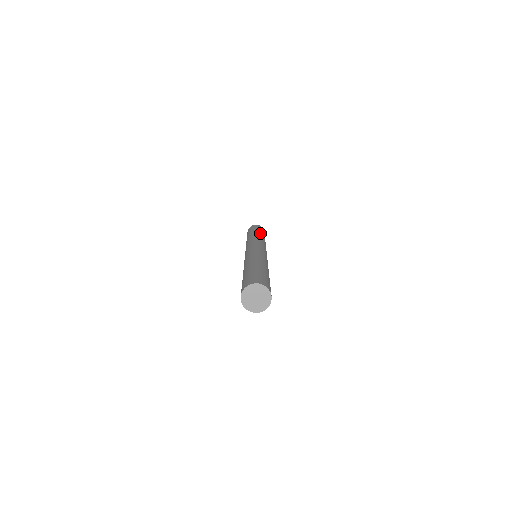
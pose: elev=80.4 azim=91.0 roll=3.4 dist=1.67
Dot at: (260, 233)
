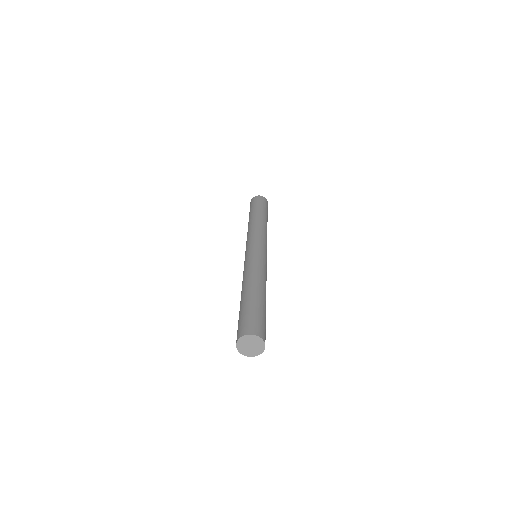
Dot at: (264, 217)
